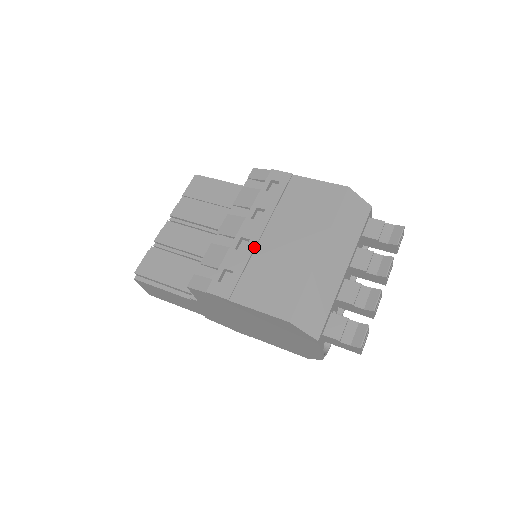
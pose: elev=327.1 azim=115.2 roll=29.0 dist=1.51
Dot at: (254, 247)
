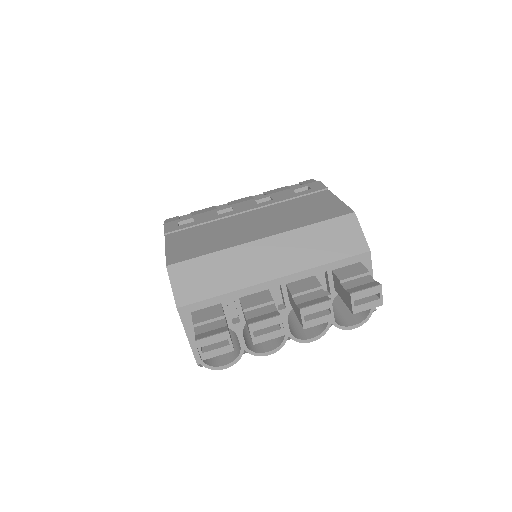
Dot at: (228, 215)
